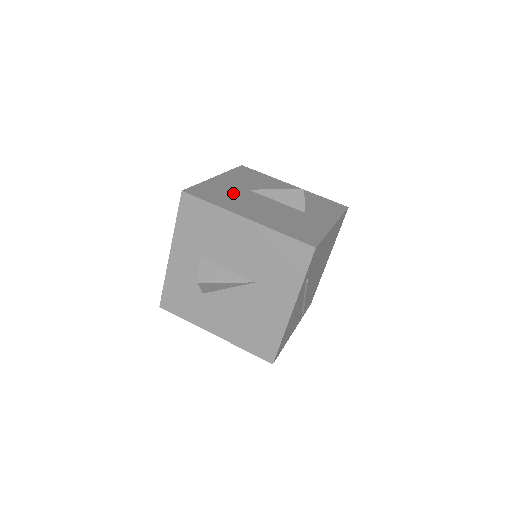
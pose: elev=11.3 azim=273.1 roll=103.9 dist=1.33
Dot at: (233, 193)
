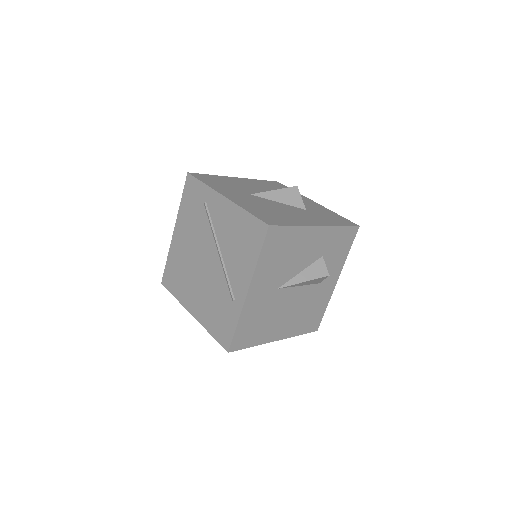
Dot at: (266, 312)
